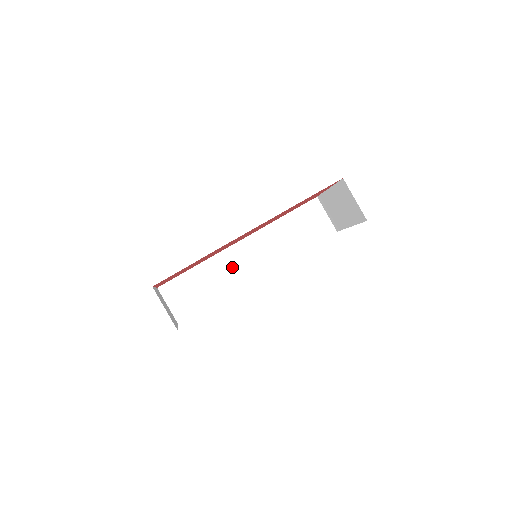
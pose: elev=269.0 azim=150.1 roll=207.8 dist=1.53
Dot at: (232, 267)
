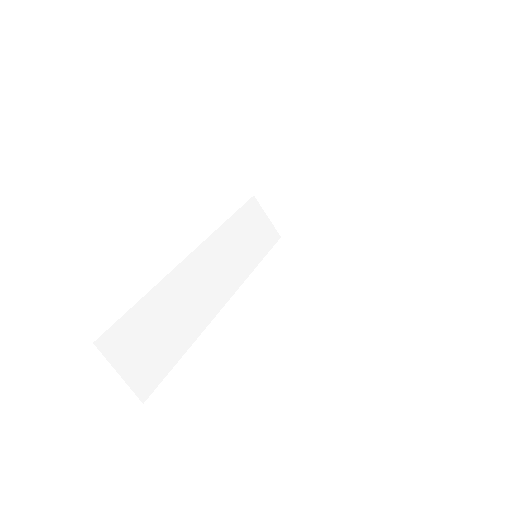
Dot at: (194, 291)
